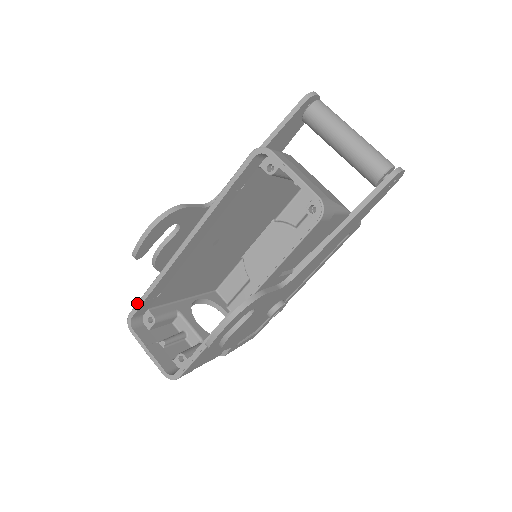
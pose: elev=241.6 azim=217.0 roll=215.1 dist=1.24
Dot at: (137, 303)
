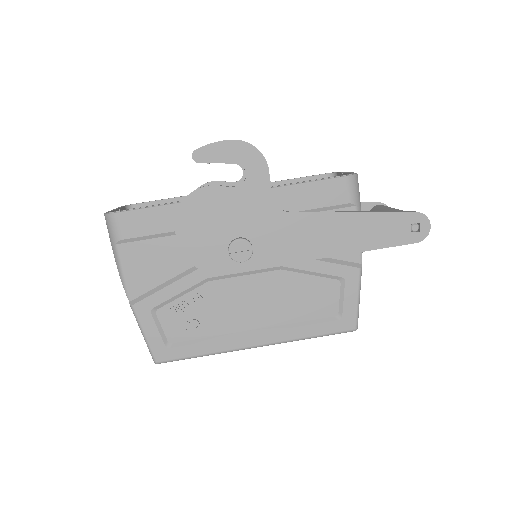
Dot at: (151, 201)
